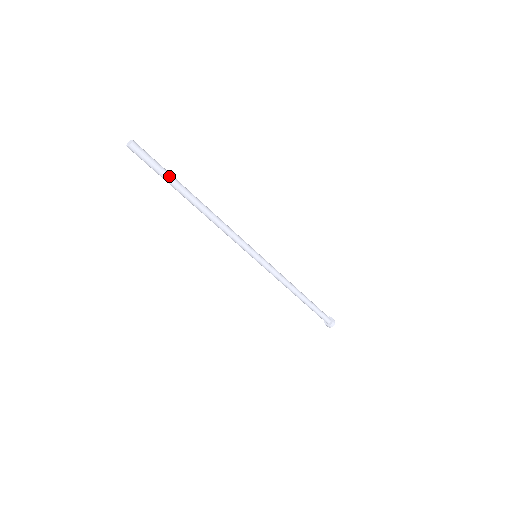
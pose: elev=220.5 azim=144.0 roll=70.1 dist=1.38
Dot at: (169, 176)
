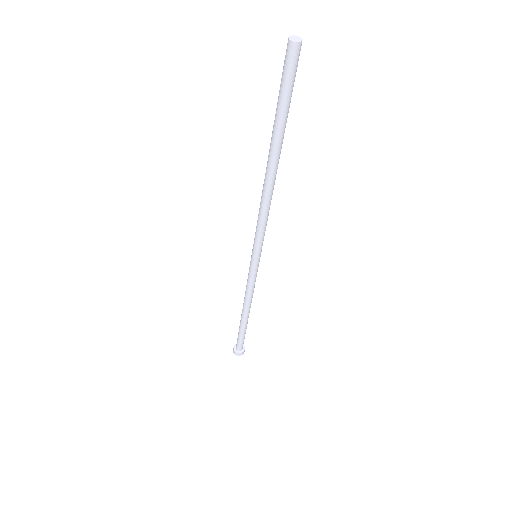
Dot at: (283, 116)
